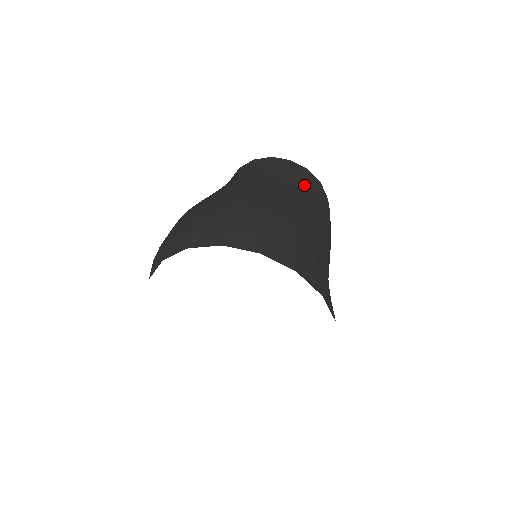
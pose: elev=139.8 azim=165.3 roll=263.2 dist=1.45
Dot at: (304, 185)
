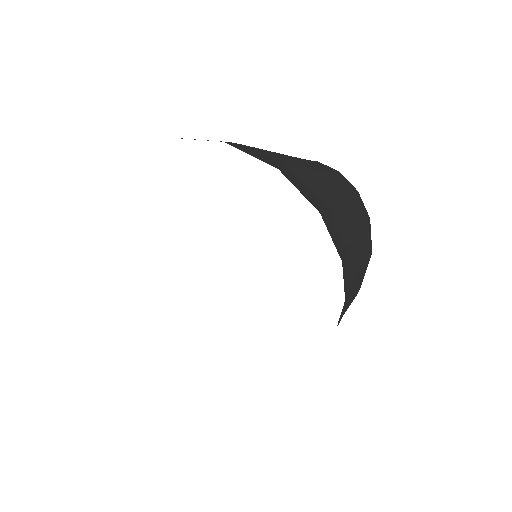
Dot at: occluded
